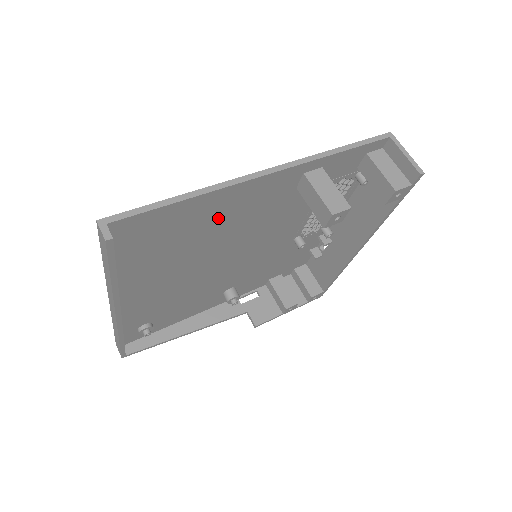
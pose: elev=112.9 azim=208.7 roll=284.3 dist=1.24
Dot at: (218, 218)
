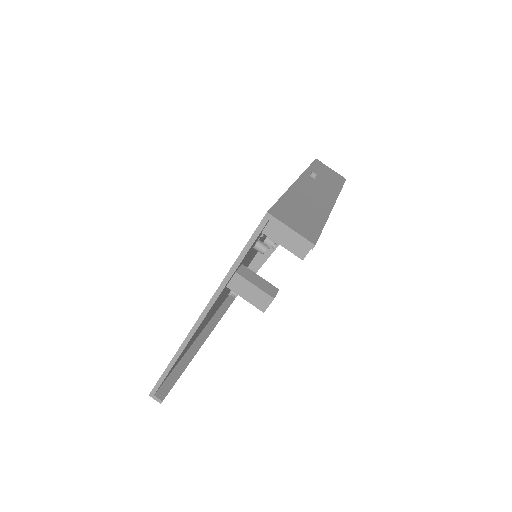
Dot at: occluded
